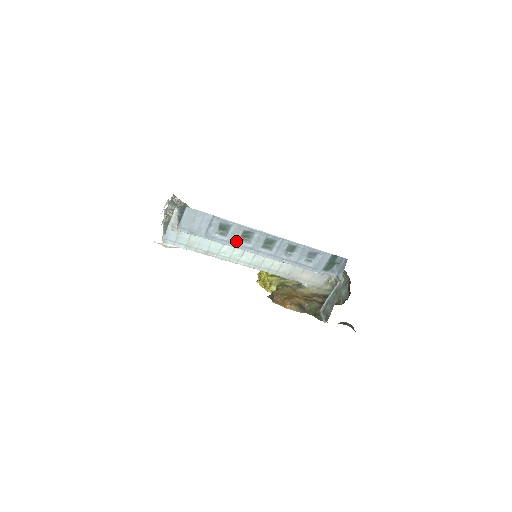
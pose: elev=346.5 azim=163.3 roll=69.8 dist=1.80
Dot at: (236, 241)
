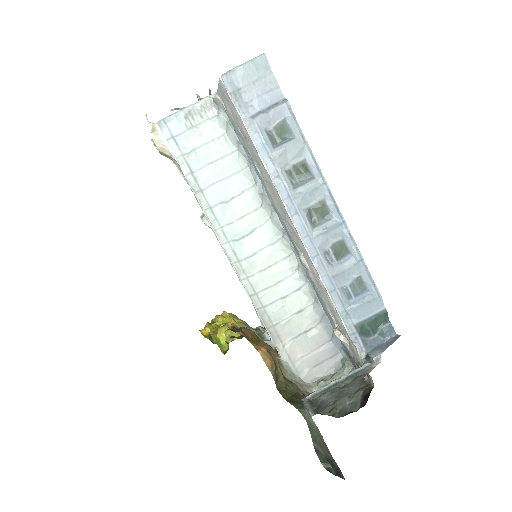
Dot at: (281, 167)
